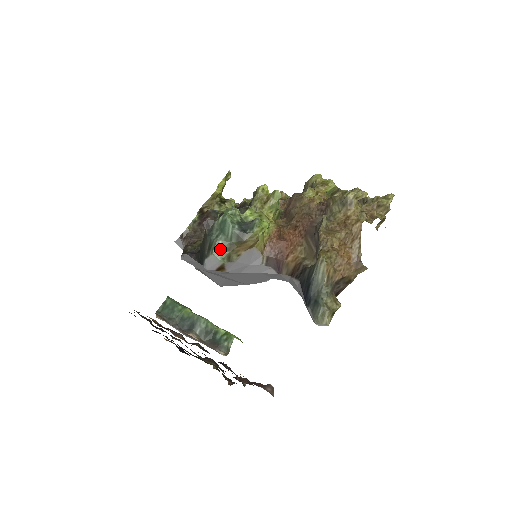
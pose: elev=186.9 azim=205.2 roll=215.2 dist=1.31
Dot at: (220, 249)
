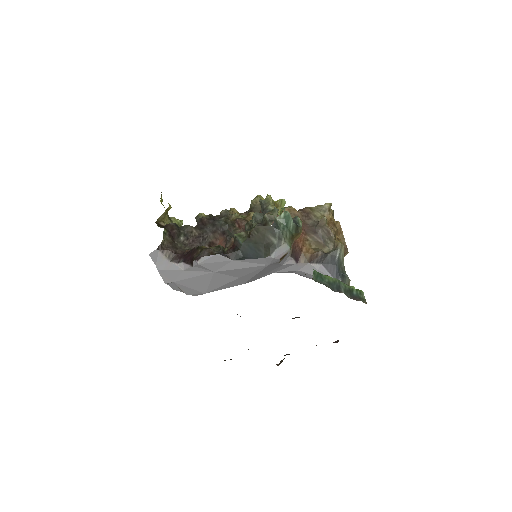
Dot at: (288, 239)
